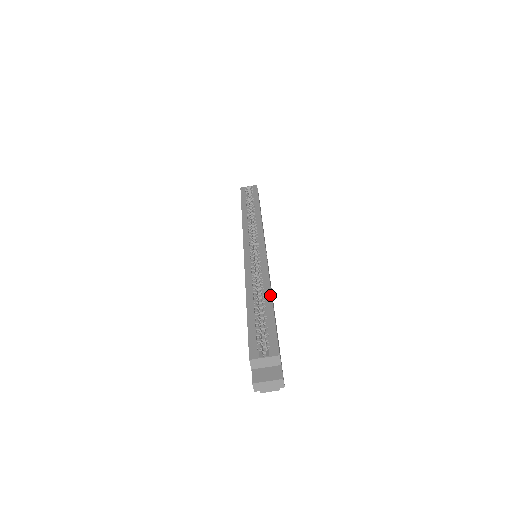
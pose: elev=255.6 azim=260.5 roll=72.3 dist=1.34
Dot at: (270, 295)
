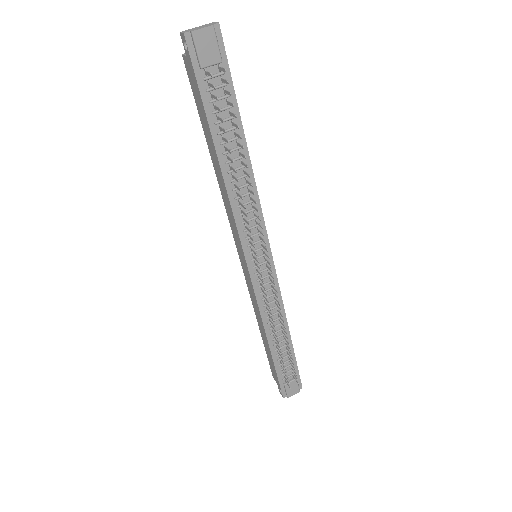
Dot at: occluded
